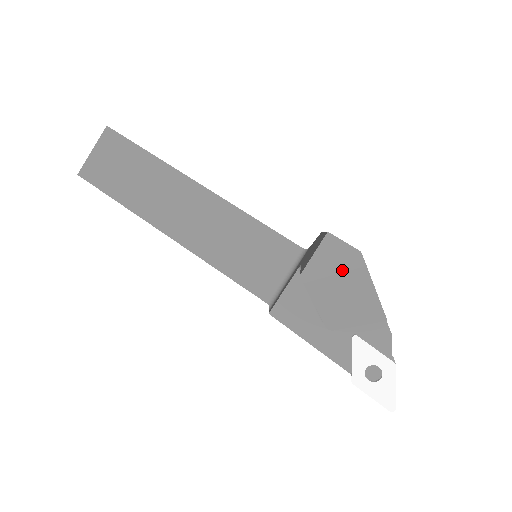
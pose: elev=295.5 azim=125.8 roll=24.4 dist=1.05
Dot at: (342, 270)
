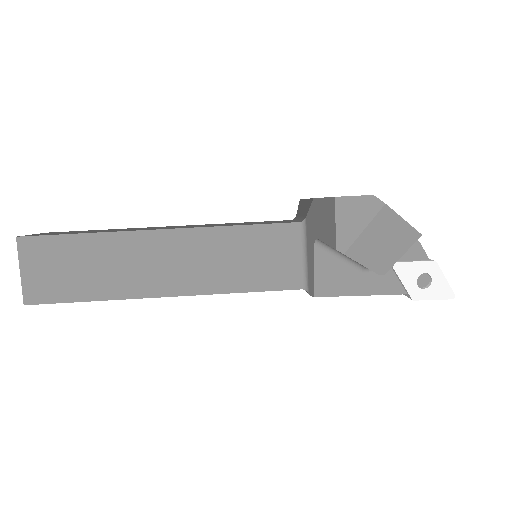
Dot at: (368, 221)
